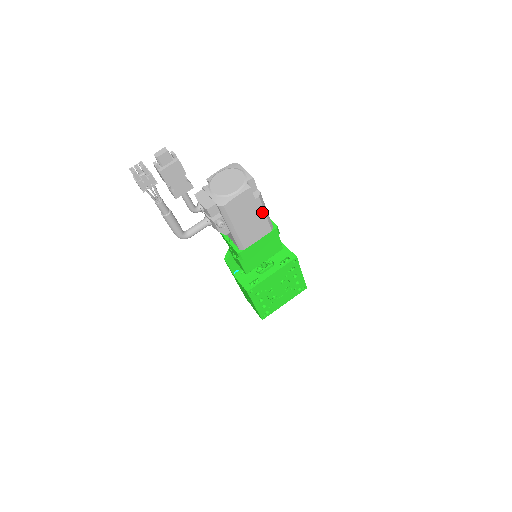
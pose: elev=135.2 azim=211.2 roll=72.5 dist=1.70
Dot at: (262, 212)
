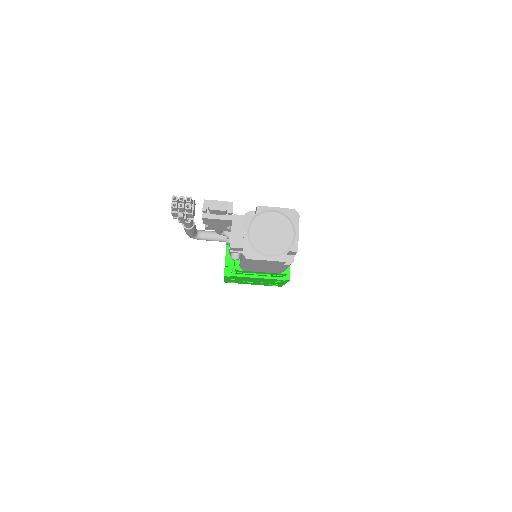
Dot at: (283, 268)
